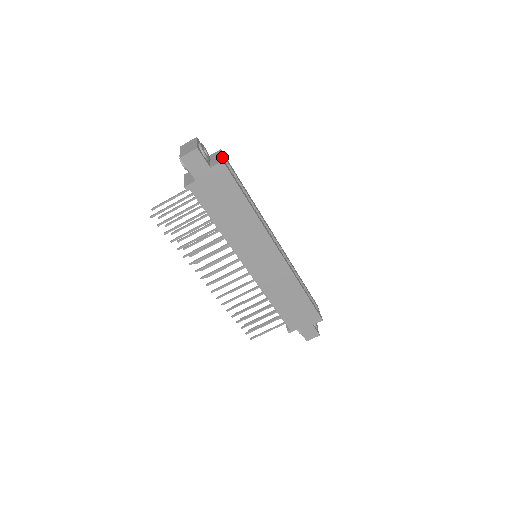
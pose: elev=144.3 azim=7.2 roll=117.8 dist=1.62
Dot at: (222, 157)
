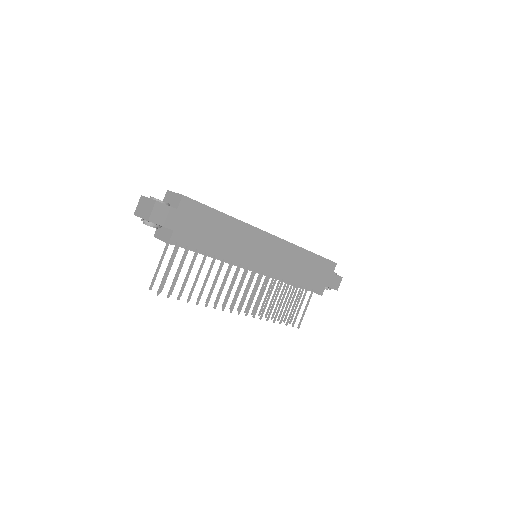
Dot at: (178, 193)
